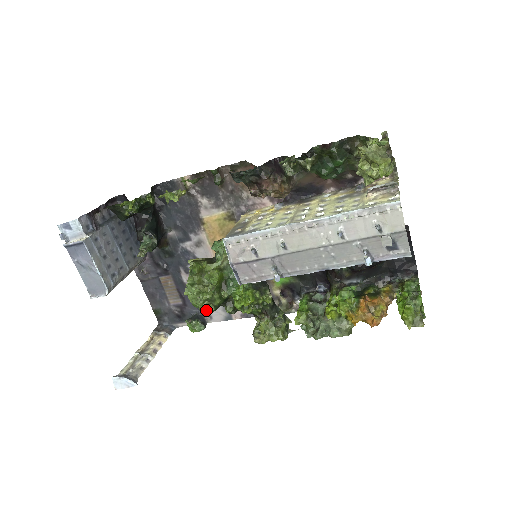
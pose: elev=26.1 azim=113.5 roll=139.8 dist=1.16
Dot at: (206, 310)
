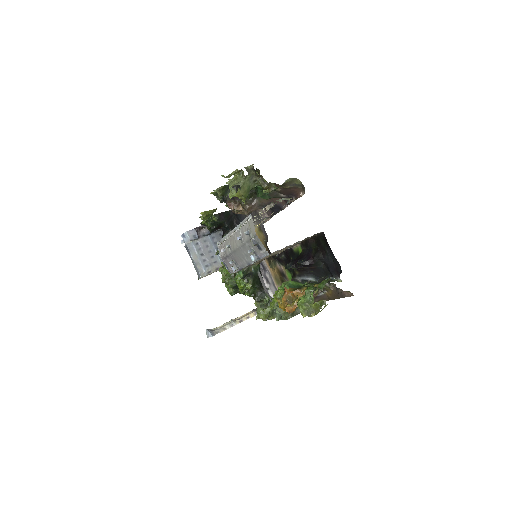
Dot at: (229, 291)
